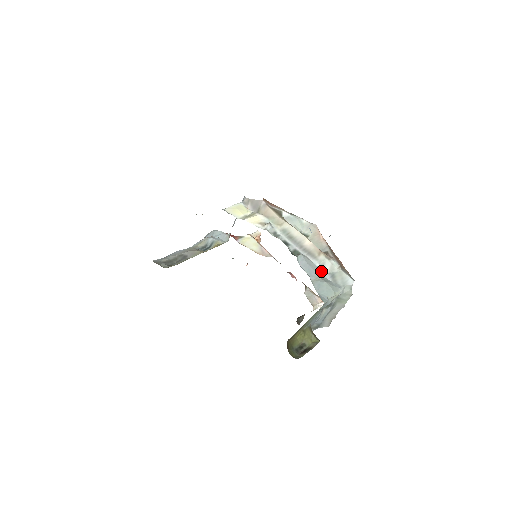
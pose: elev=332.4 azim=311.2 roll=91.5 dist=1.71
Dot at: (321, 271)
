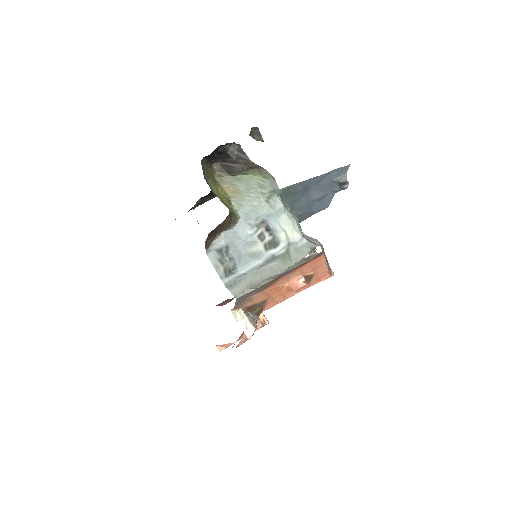
Dot at: occluded
